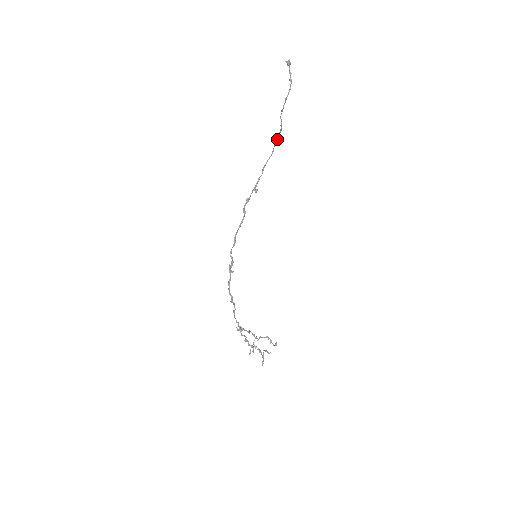
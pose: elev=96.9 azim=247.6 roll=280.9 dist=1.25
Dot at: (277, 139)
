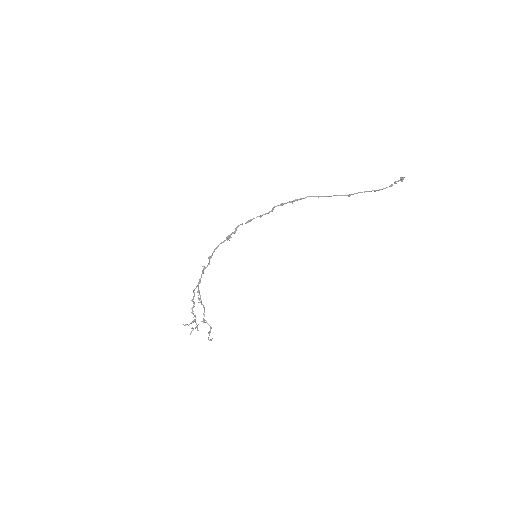
Dot at: (339, 195)
